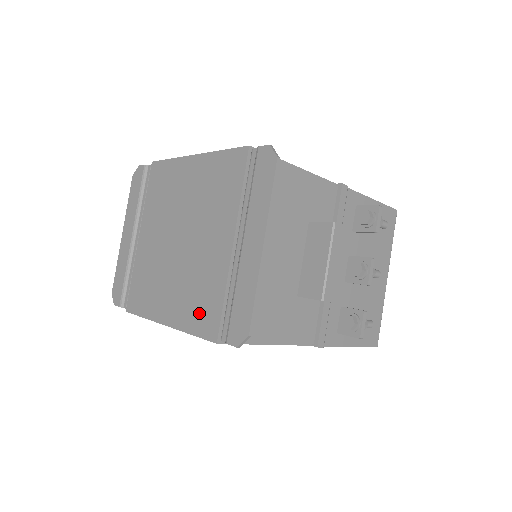
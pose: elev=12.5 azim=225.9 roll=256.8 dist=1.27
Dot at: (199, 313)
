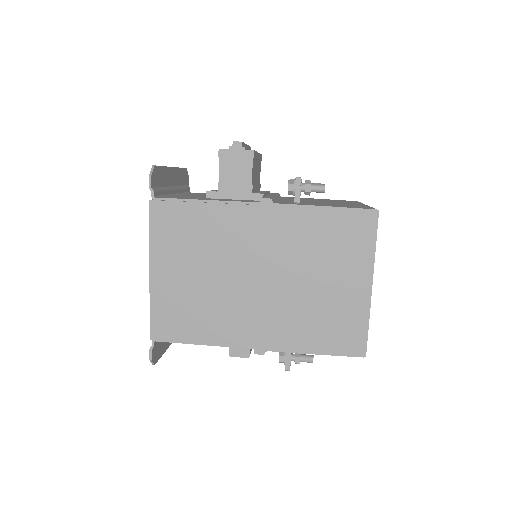
Dot at: occluded
